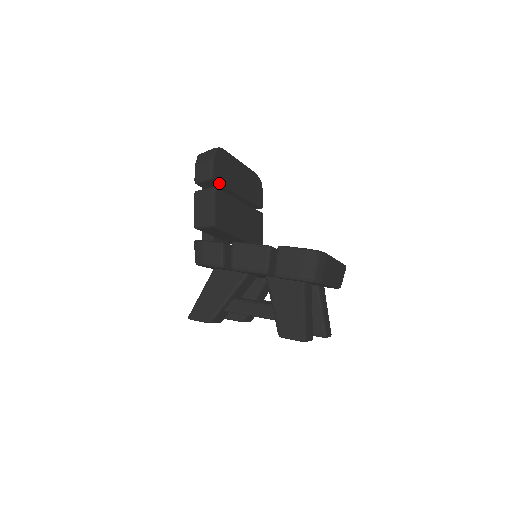
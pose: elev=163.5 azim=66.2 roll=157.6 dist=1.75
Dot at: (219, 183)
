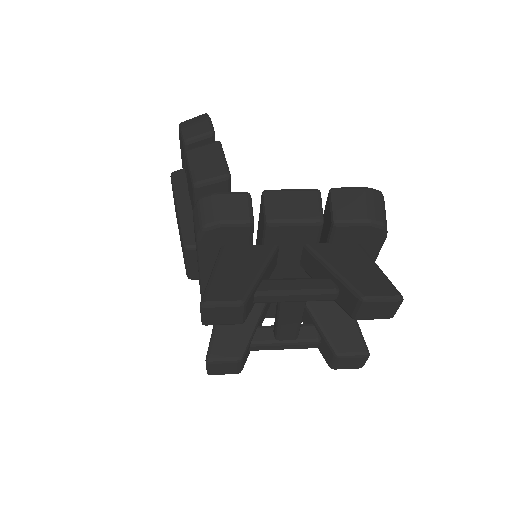
Dot at: occluded
